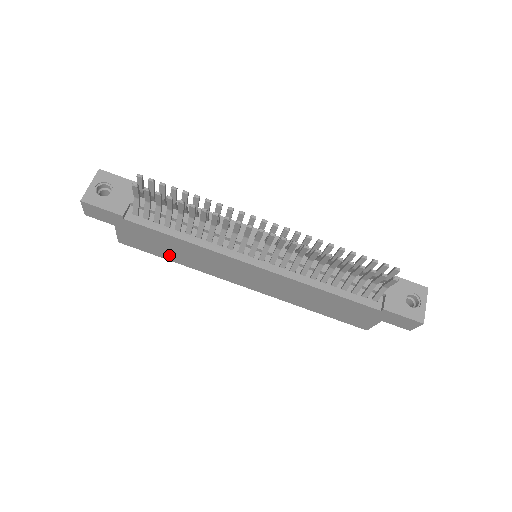
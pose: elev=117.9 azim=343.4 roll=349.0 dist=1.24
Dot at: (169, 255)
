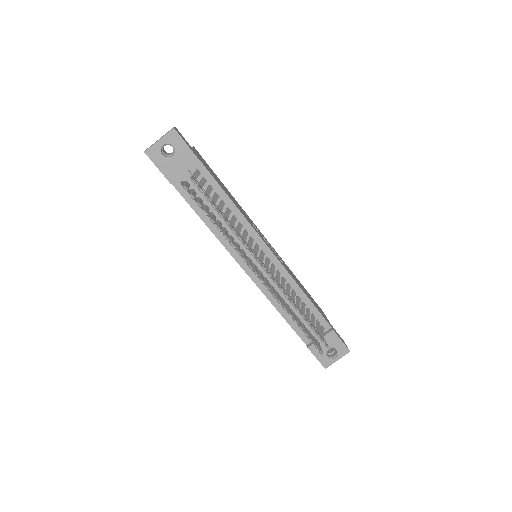
Dot at: occluded
